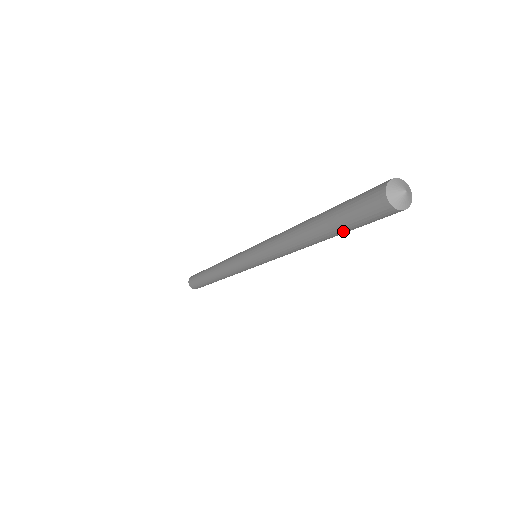
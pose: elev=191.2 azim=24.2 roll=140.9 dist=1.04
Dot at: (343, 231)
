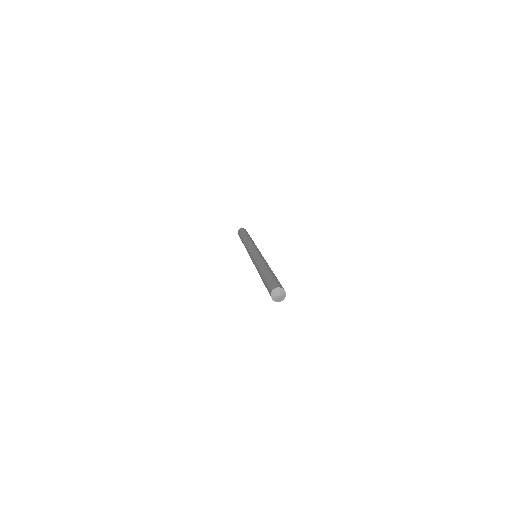
Dot at: occluded
